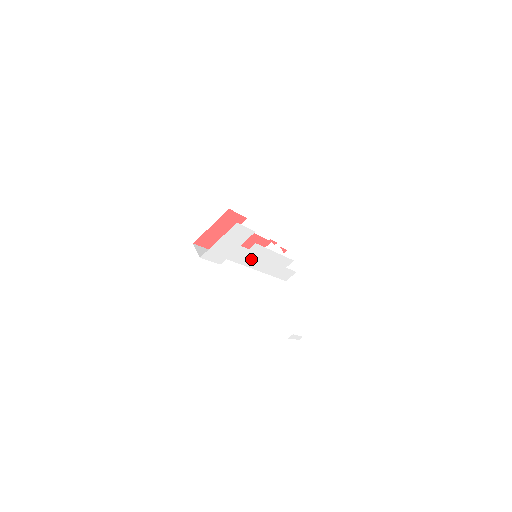
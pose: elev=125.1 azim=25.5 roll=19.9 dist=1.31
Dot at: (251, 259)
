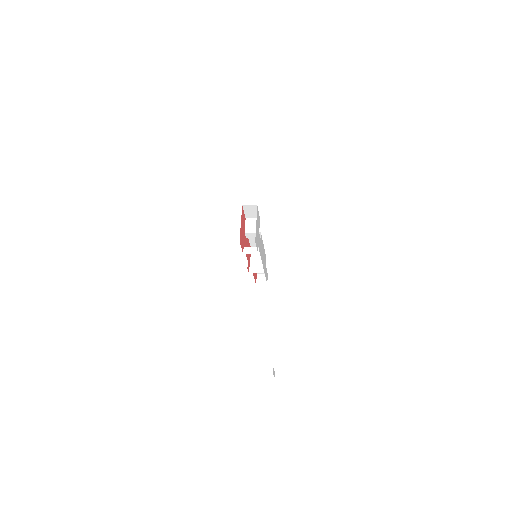
Dot at: (261, 251)
